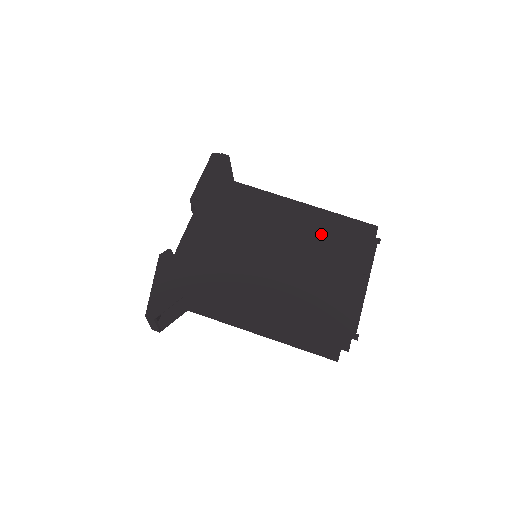
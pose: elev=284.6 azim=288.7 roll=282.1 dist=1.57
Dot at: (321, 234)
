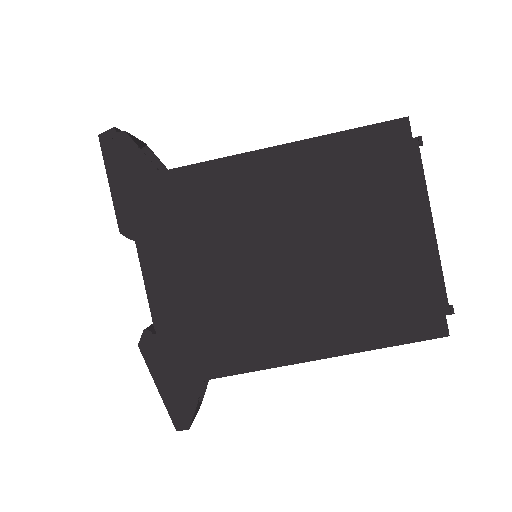
Dot at: (330, 184)
